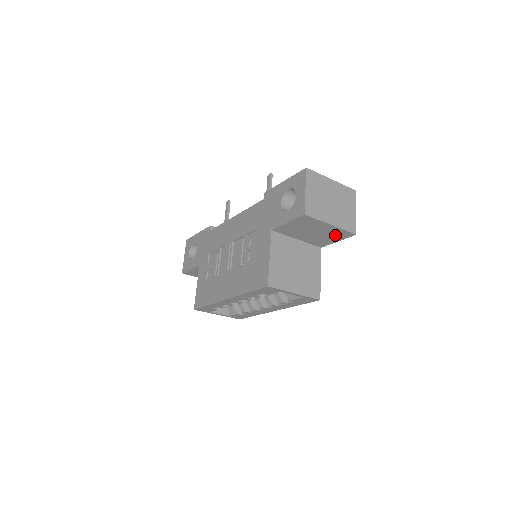
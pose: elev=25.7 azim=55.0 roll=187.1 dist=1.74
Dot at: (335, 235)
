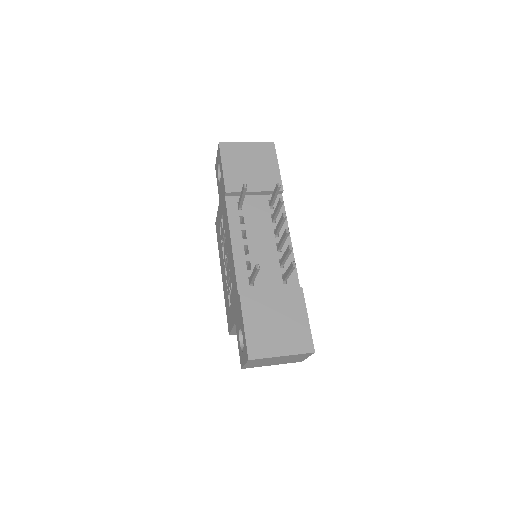
Dot at: occluded
